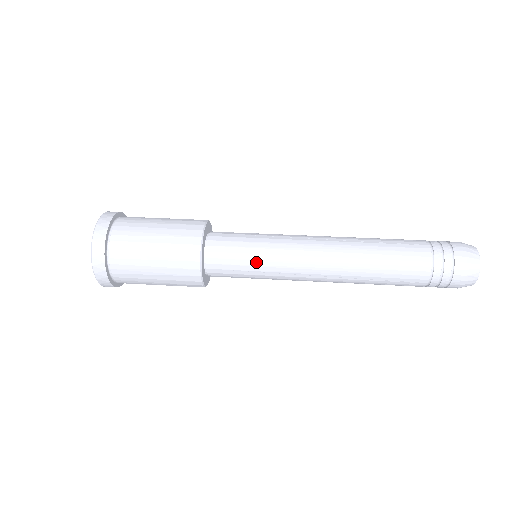
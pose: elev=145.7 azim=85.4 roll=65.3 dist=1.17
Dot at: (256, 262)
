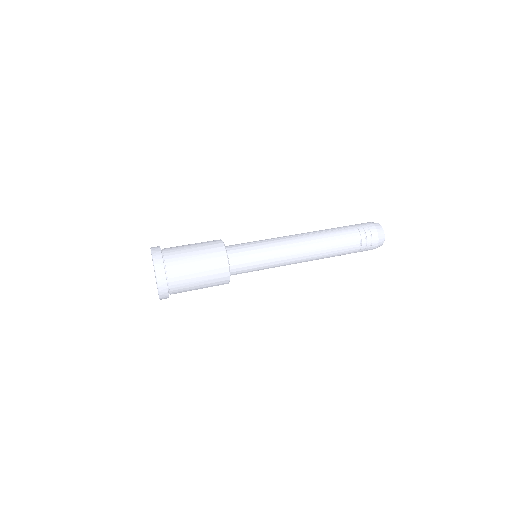
Dot at: (261, 268)
